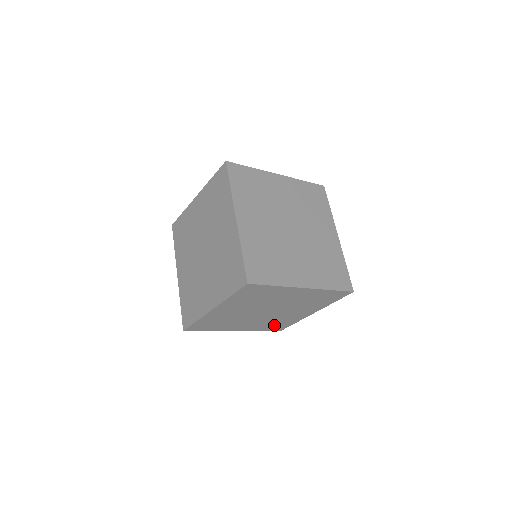
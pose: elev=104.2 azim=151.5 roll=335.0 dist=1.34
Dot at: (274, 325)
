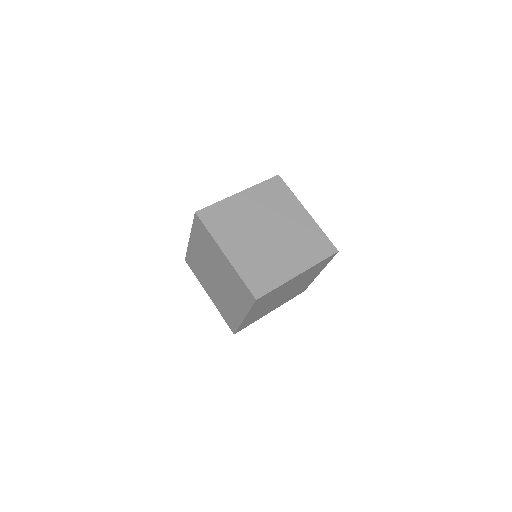
Dot at: (297, 293)
